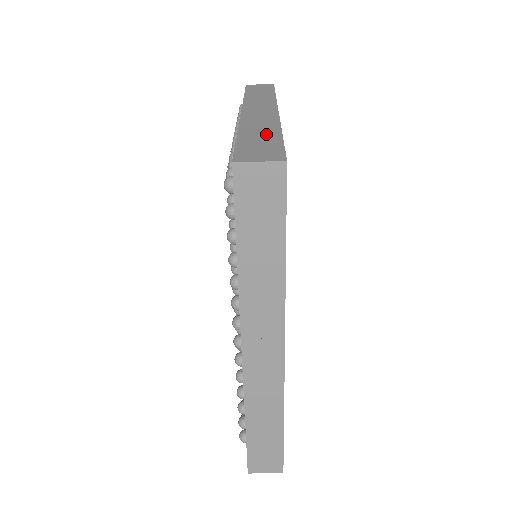
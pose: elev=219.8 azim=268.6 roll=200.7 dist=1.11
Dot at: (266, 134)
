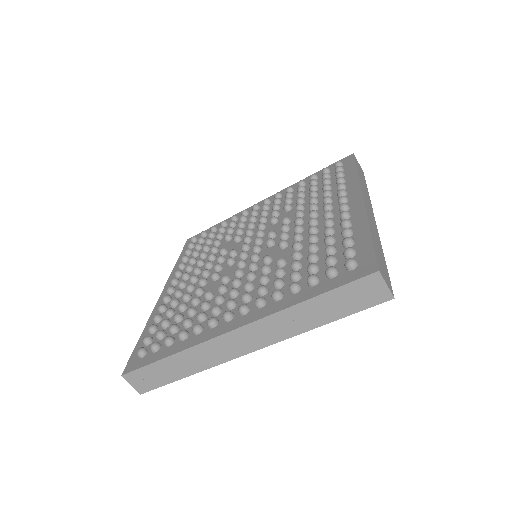
Dot at: (380, 250)
